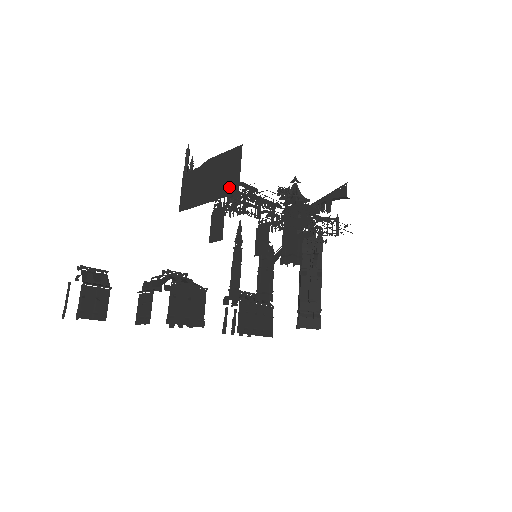
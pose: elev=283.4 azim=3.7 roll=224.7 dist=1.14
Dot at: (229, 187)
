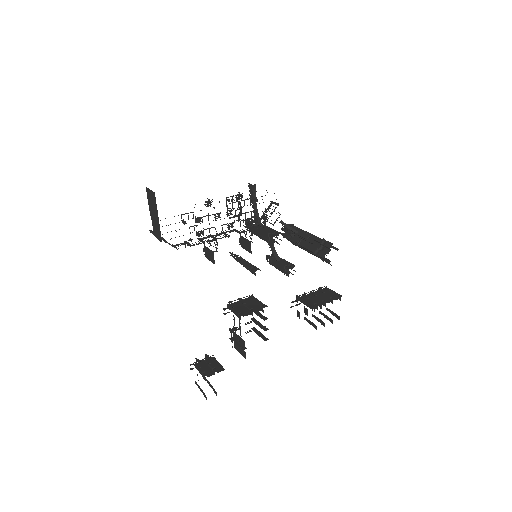
Dot at: (154, 199)
